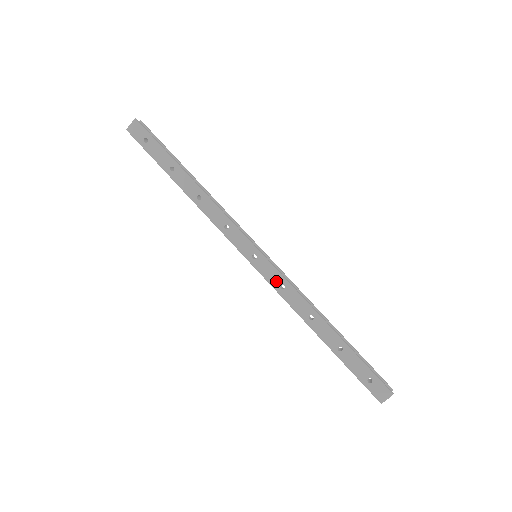
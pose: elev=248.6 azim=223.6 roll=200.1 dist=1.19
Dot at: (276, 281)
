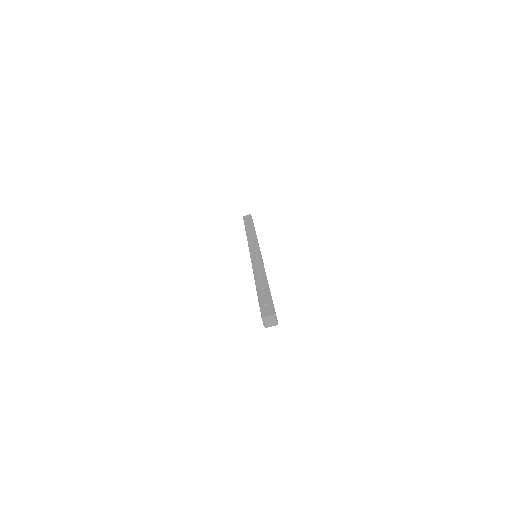
Dot at: (256, 260)
